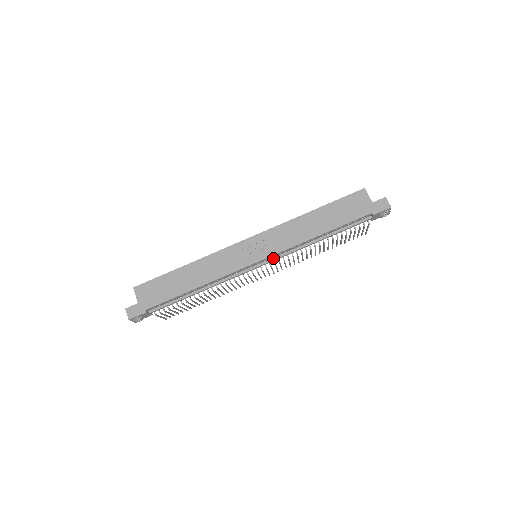
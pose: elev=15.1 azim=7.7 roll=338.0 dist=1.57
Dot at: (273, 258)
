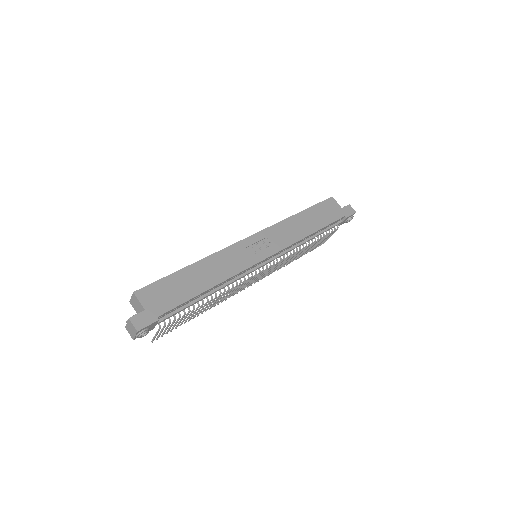
Dot at: (275, 256)
